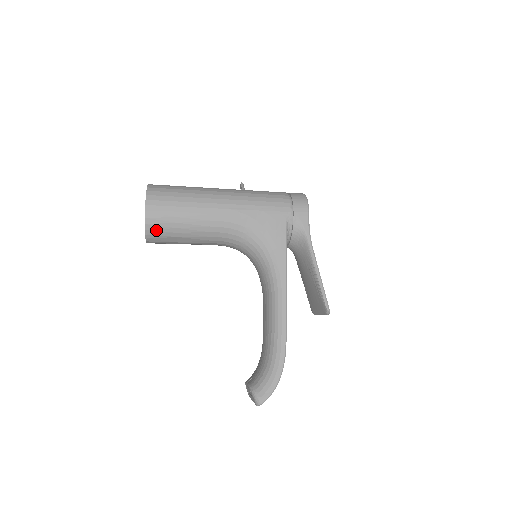
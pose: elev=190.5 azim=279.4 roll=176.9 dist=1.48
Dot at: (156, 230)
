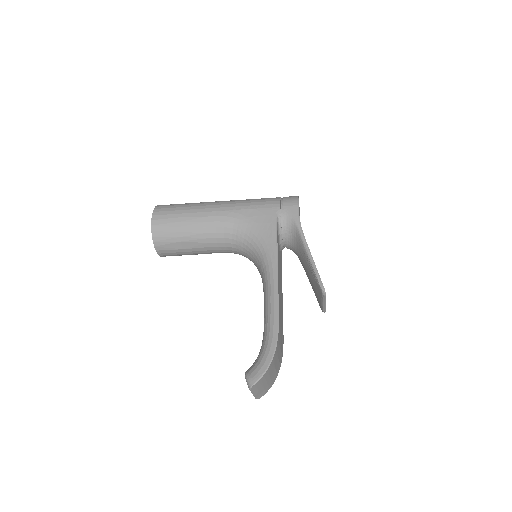
Dot at: (161, 236)
